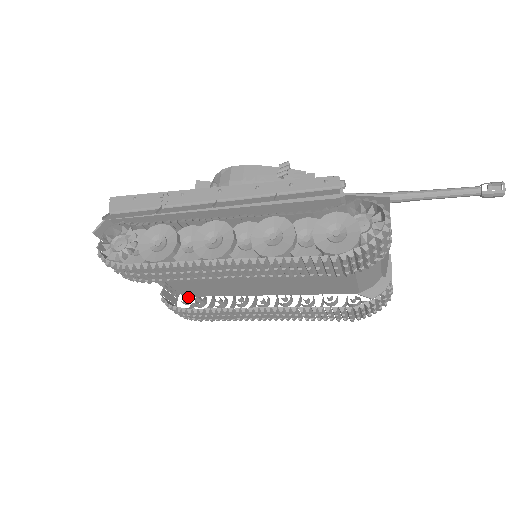
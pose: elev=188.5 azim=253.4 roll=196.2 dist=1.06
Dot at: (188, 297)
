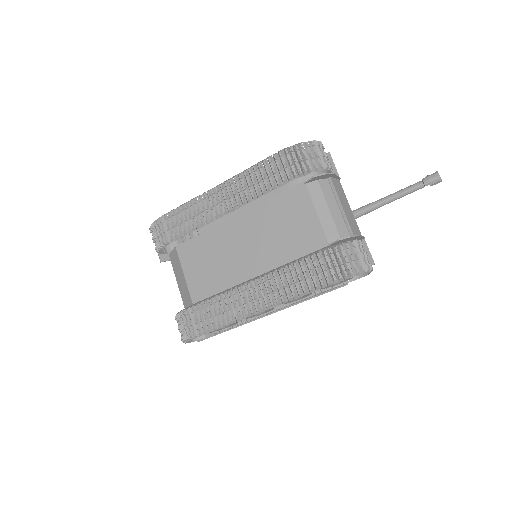
Dot at: occluded
